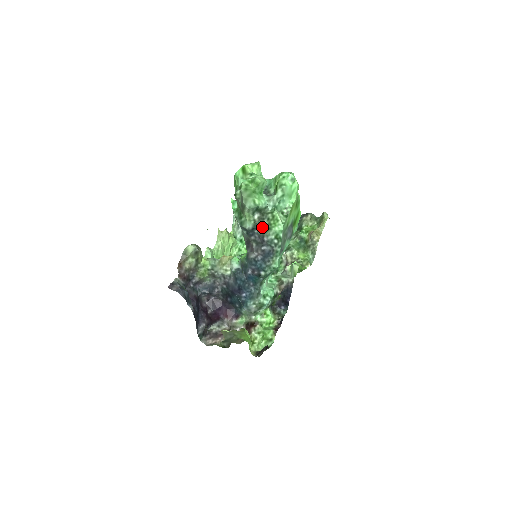
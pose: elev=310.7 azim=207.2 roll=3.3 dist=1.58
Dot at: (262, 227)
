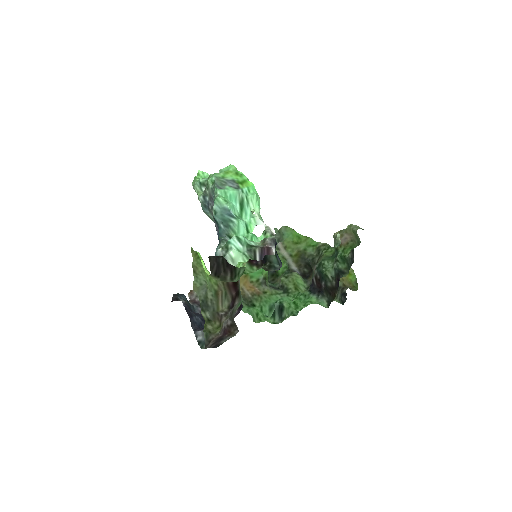
Dot at: (207, 190)
